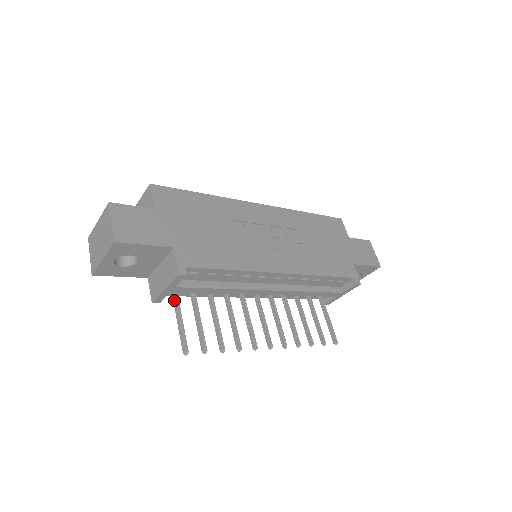
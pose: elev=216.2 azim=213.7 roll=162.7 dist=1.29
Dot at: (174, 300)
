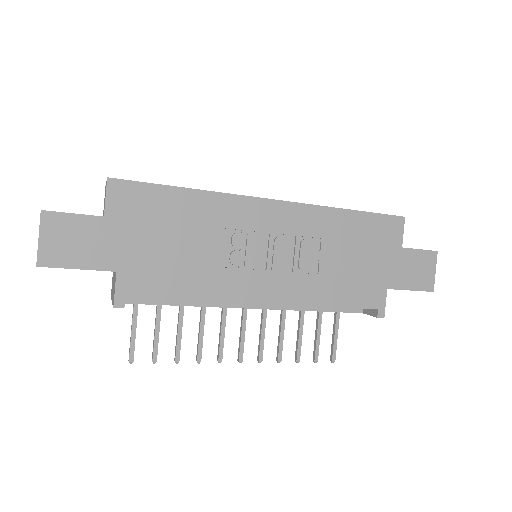
Dot at: occluded
